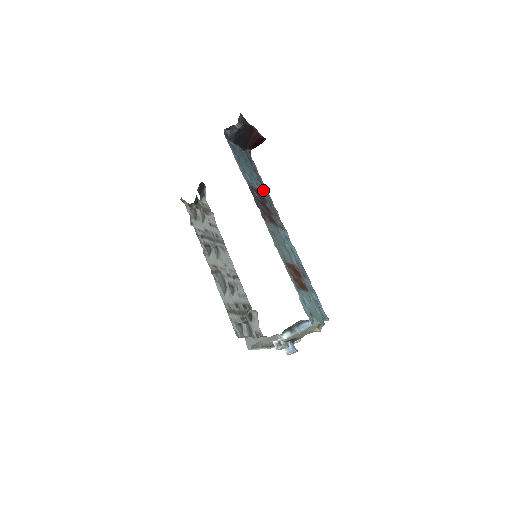
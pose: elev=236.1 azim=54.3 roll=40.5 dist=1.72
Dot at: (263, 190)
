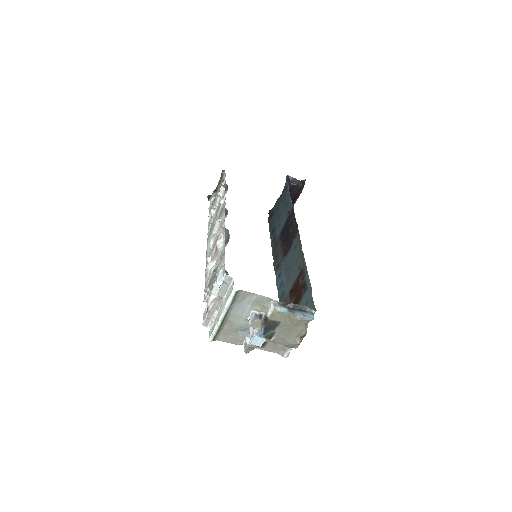
Dot at: (275, 236)
